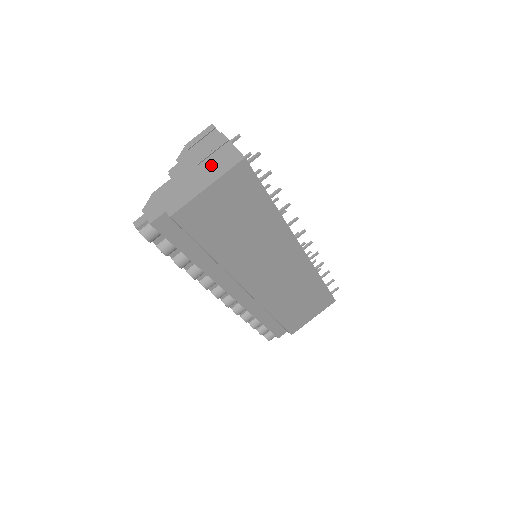
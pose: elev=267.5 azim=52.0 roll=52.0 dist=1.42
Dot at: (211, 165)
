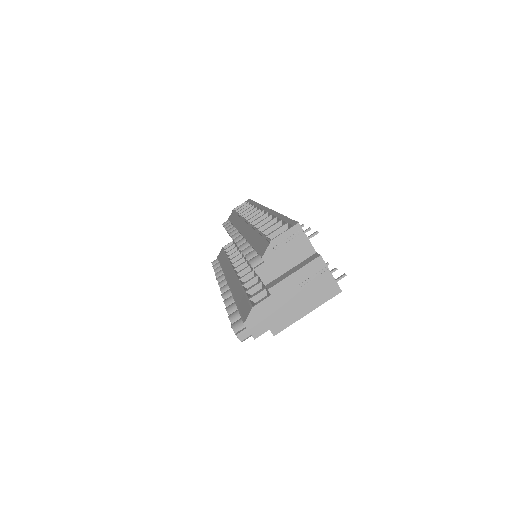
Dot at: (311, 291)
